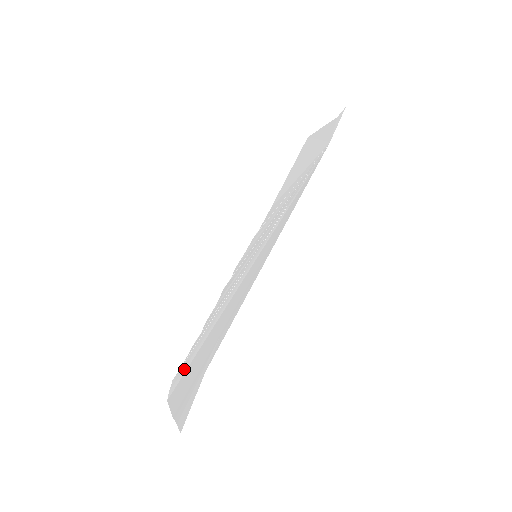
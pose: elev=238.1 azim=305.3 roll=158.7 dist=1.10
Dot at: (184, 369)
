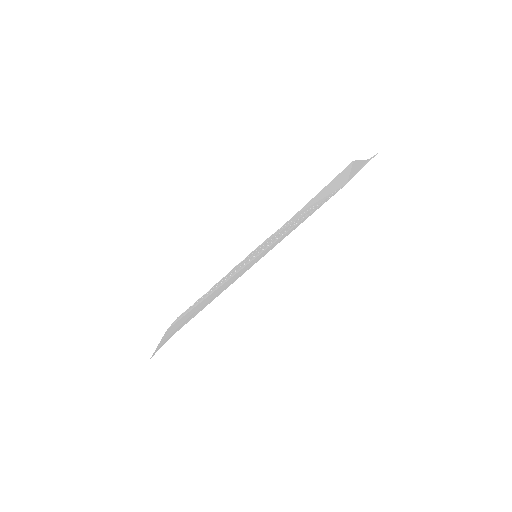
Dot at: (184, 314)
